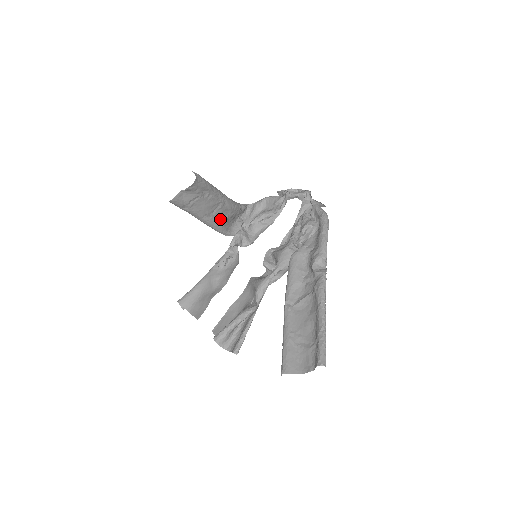
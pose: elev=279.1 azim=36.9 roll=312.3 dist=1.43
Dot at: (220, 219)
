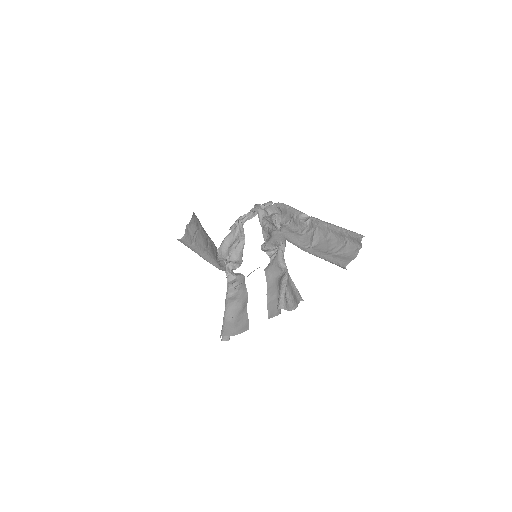
Dot at: (213, 253)
